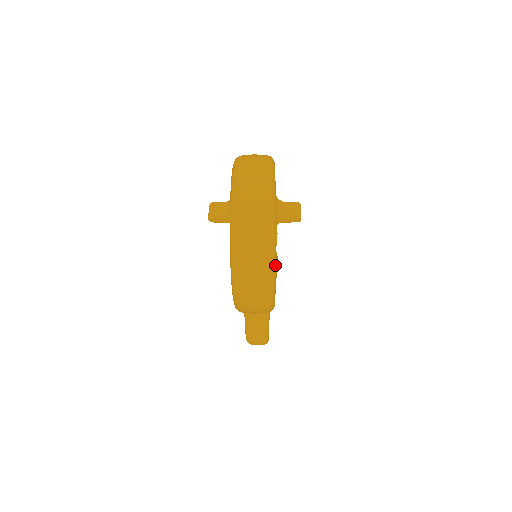
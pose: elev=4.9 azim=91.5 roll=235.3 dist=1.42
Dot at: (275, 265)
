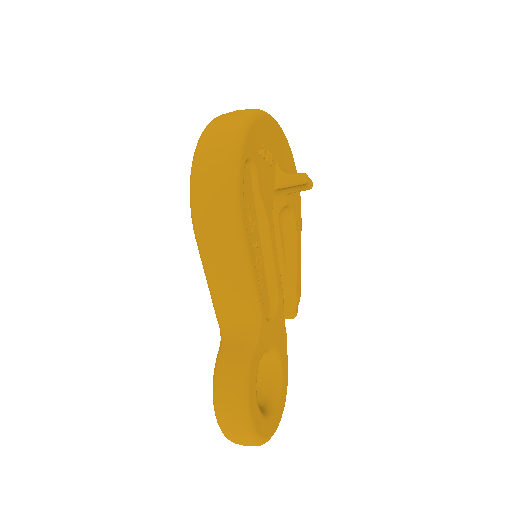
Dot at: (244, 137)
